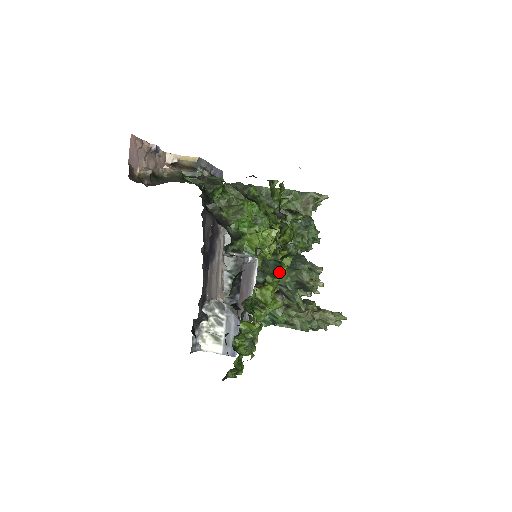
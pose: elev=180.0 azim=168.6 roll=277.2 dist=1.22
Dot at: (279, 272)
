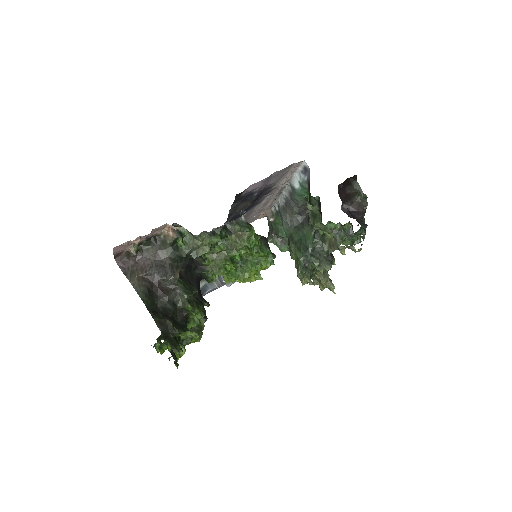
Dot at: occluded
